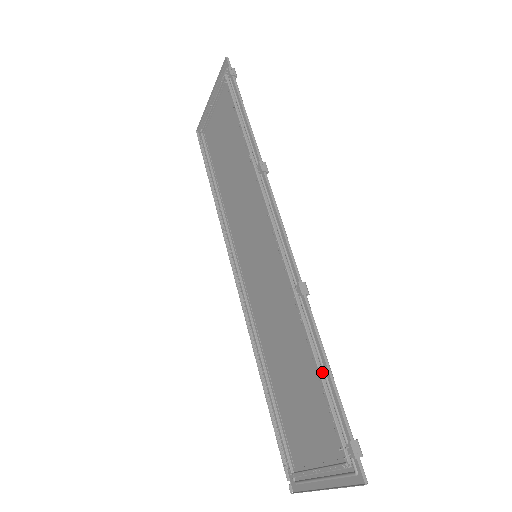
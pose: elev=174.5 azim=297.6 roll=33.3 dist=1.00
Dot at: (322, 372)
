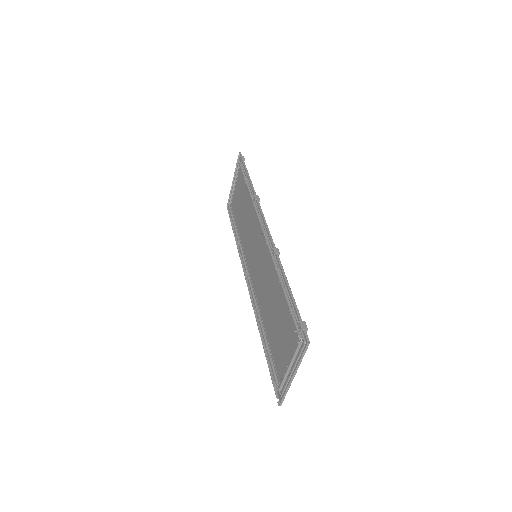
Dot at: (287, 294)
